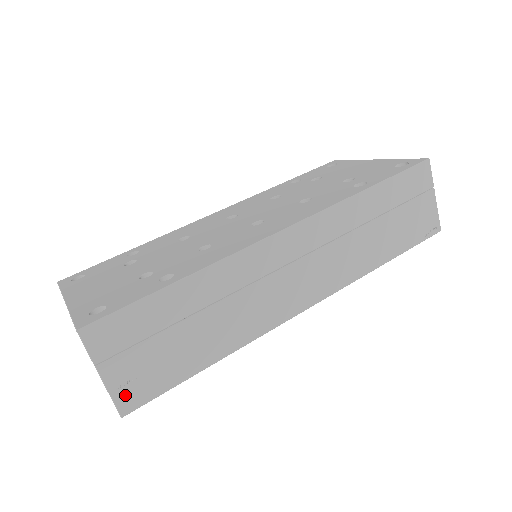
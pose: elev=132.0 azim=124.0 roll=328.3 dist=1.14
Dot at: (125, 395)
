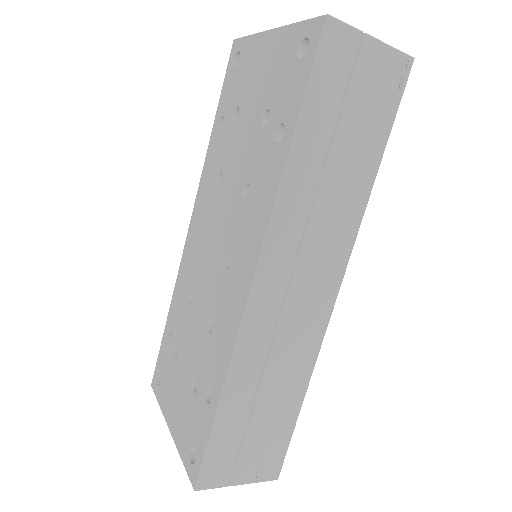
Dot at: (265, 473)
